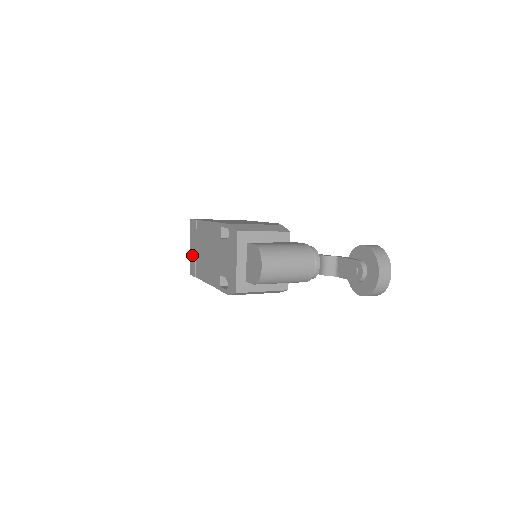
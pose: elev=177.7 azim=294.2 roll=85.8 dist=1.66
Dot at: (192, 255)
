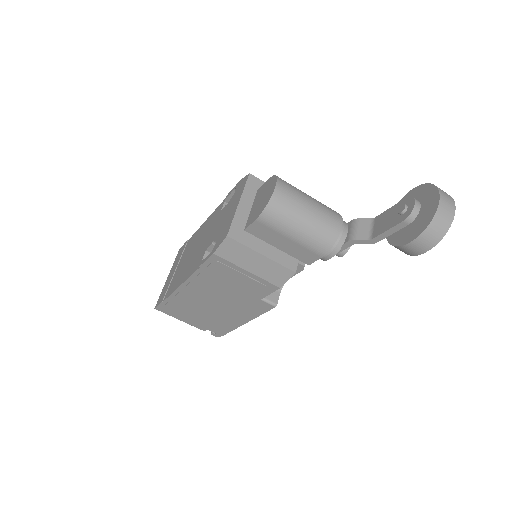
Dot at: (167, 282)
